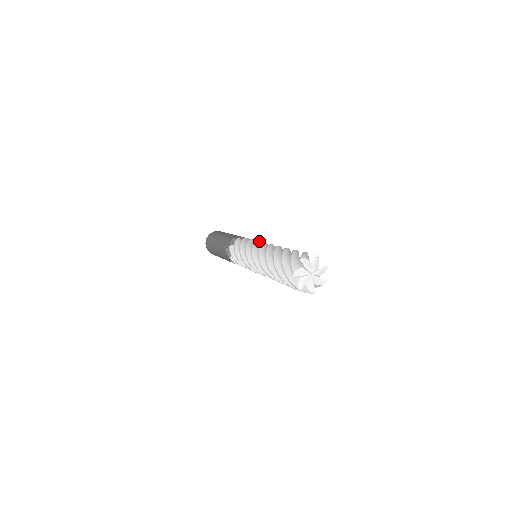
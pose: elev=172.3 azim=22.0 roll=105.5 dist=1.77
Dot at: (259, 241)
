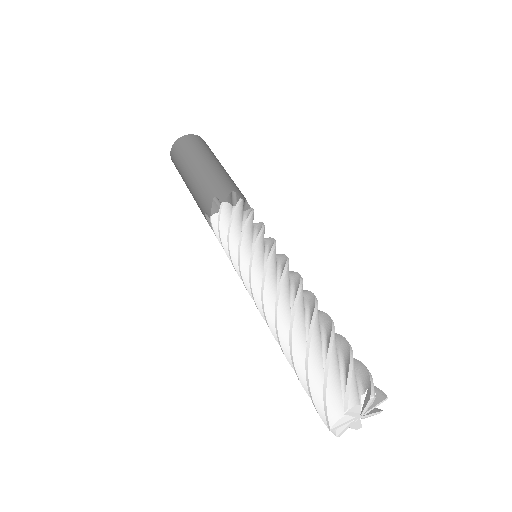
Dot at: (241, 245)
